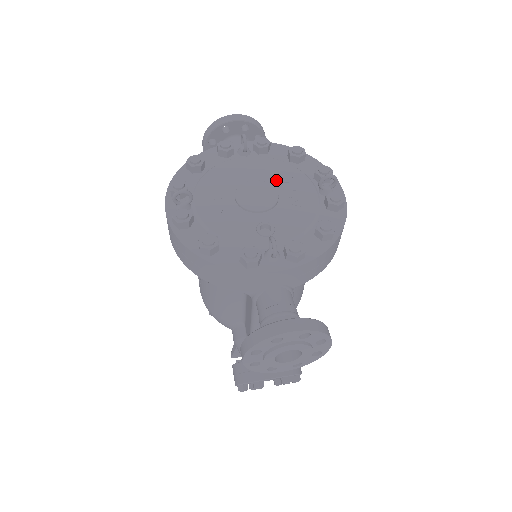
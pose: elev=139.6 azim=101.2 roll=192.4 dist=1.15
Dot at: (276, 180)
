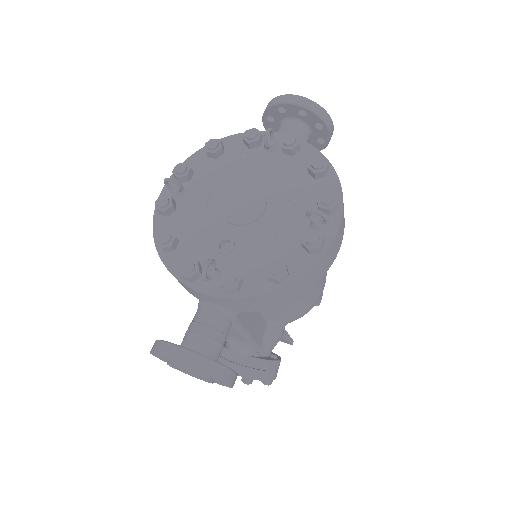
Dot at: (276, 192)
